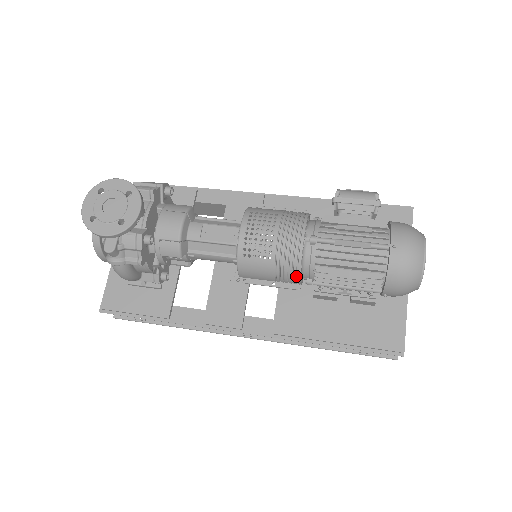
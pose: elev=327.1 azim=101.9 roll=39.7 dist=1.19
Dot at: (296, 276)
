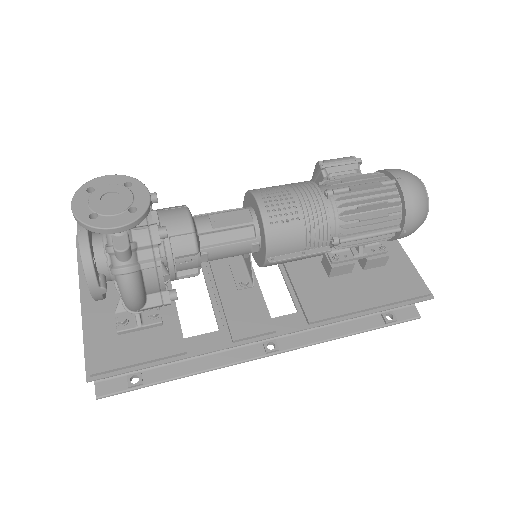
Dot at: (326, 233)
